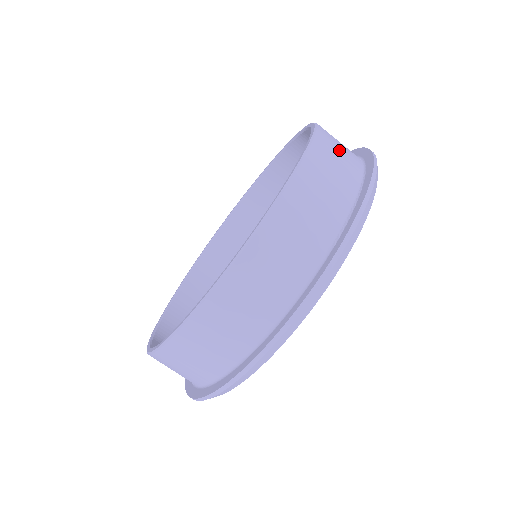
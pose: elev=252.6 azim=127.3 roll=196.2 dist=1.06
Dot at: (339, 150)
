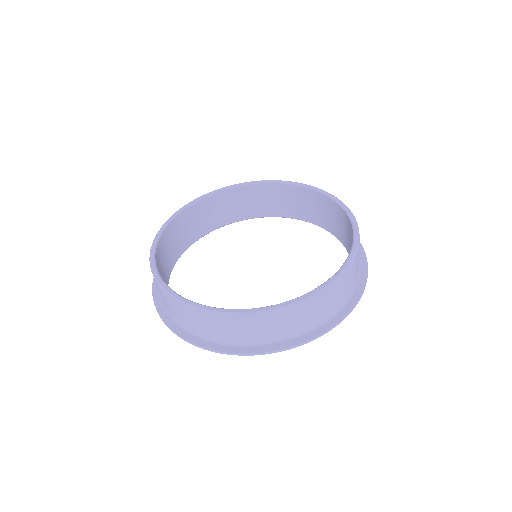
Dot at: occluded
